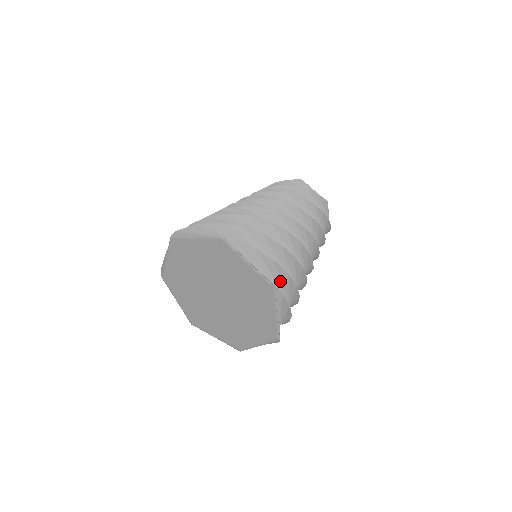
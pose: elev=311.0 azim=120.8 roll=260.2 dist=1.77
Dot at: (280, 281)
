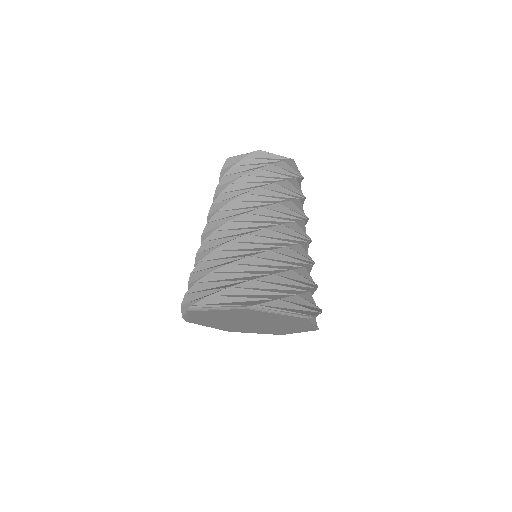
Dot at: (306, 301)
